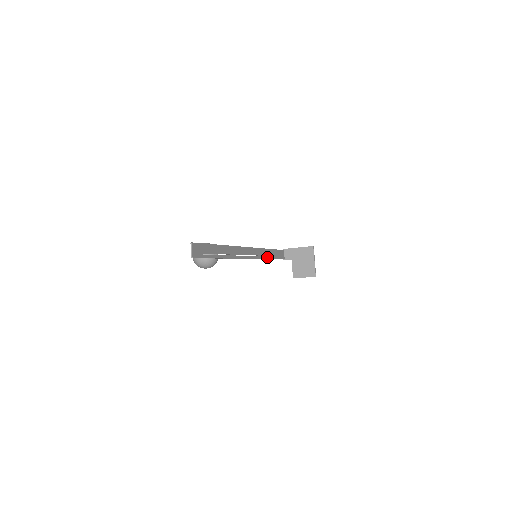
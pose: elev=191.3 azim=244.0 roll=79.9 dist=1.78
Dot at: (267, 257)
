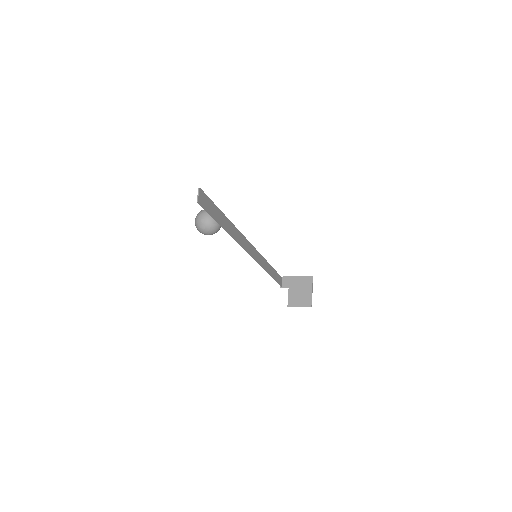
Dot at: (266, 269)
